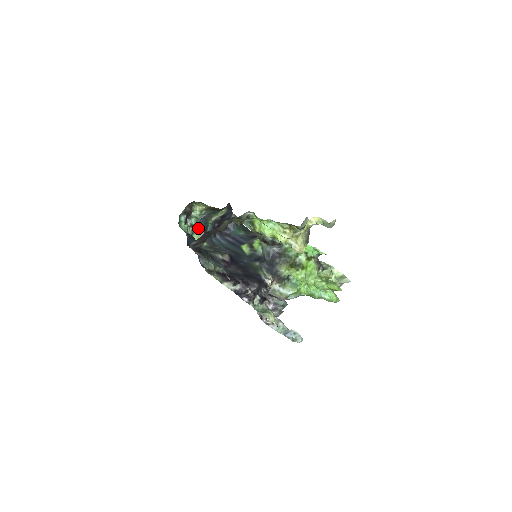
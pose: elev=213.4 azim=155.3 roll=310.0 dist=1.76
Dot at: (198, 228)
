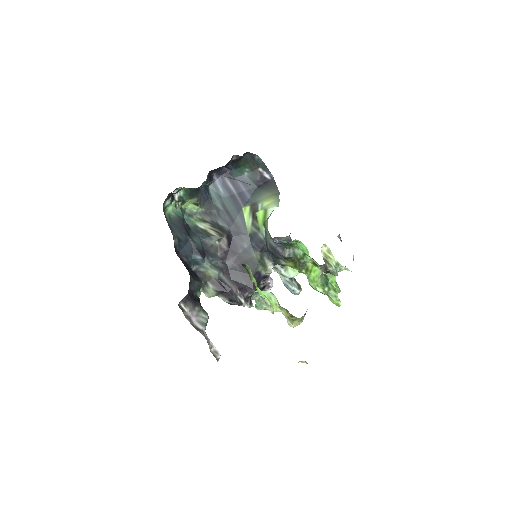
Dot at: (189, 197)
